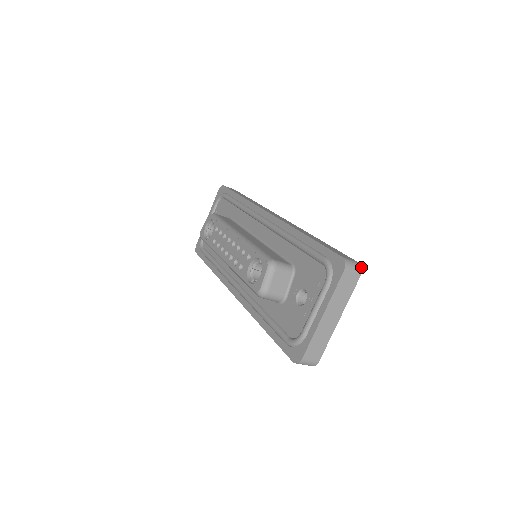
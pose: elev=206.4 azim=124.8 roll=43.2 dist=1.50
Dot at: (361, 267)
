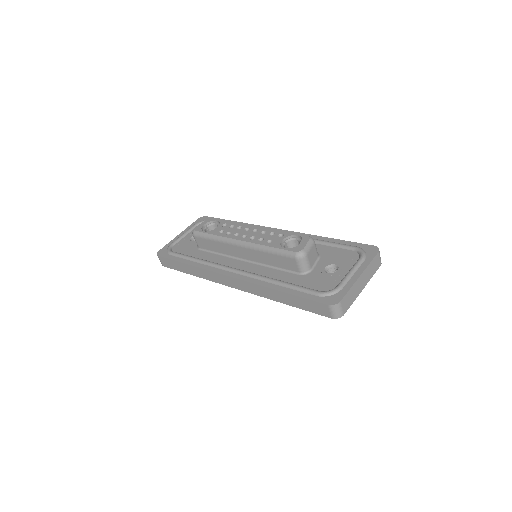
Dot at: occluded
